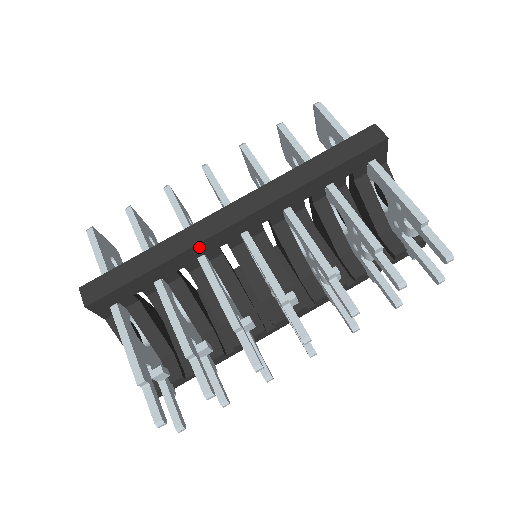
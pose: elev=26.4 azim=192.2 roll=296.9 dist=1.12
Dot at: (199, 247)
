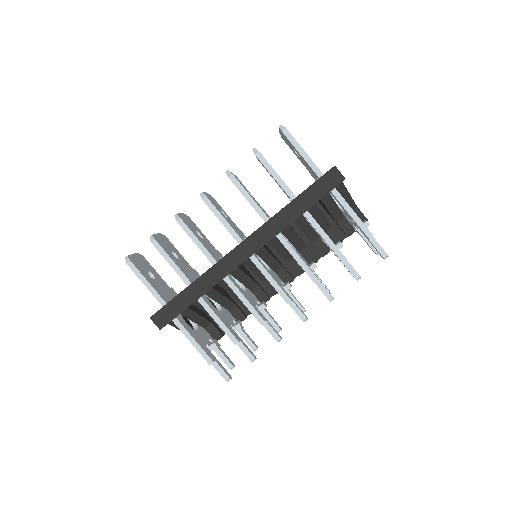
Dot at: (225, 276)
